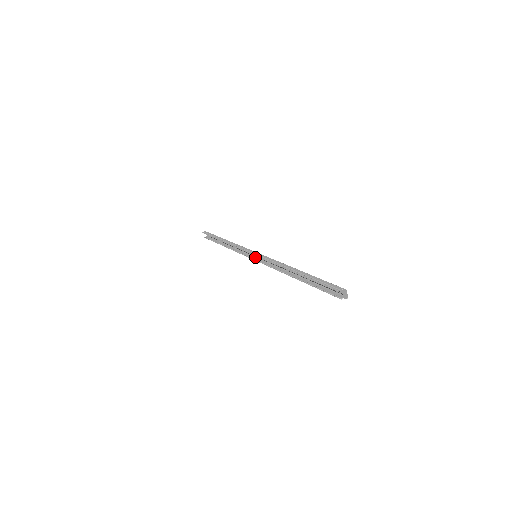
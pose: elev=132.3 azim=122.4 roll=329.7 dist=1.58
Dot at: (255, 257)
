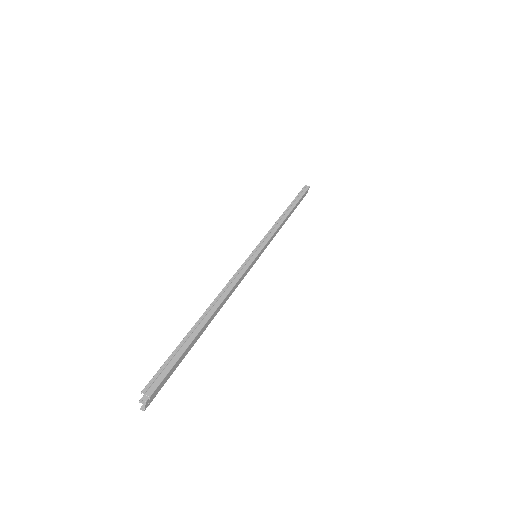
Dot at: (259, 256)
